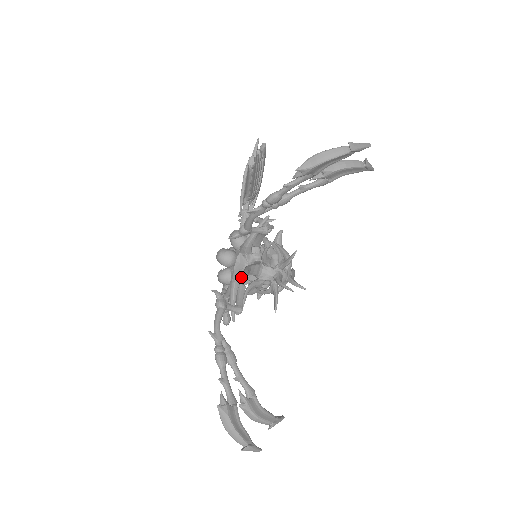
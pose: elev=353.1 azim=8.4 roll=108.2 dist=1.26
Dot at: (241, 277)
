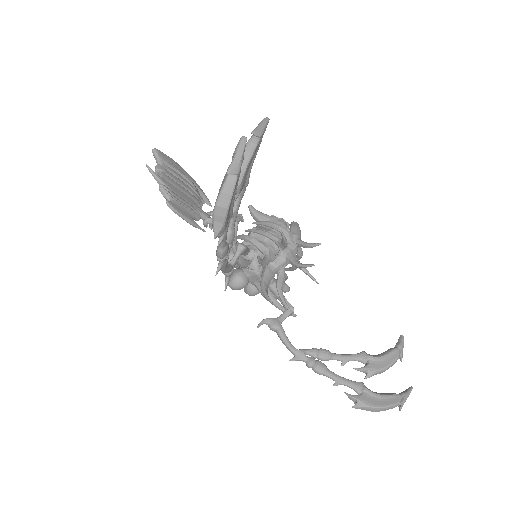
Dot at: occluded
